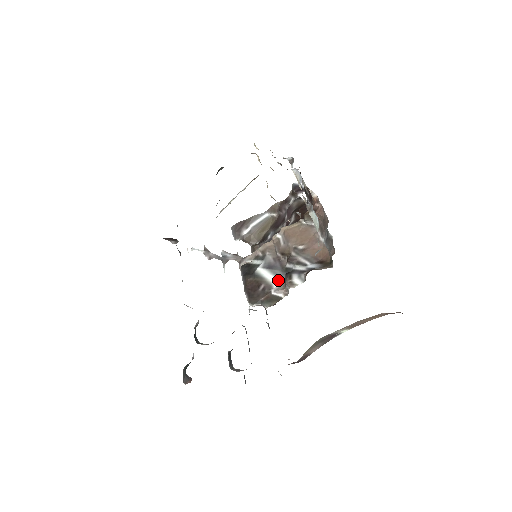
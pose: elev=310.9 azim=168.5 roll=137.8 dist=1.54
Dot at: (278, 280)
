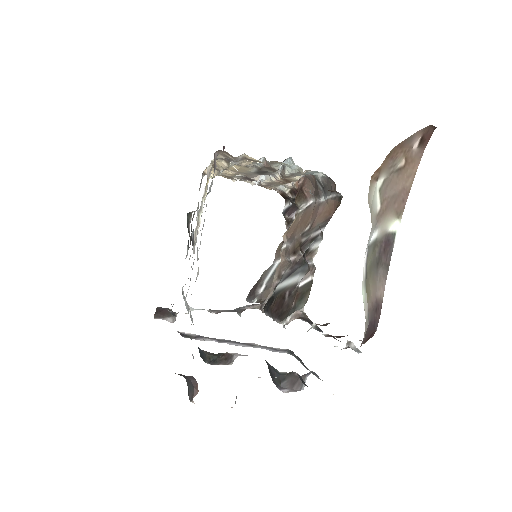
Dot at: (301, 274)
